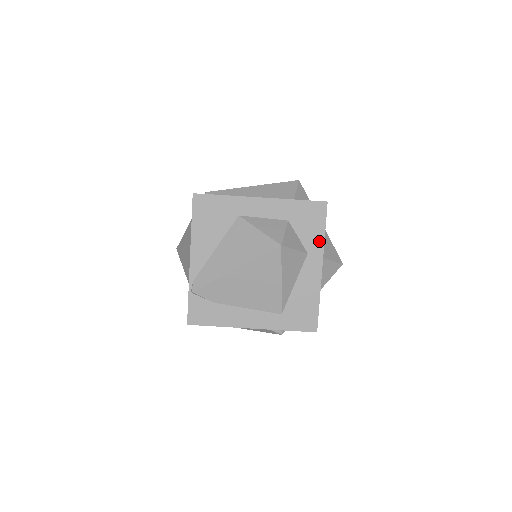
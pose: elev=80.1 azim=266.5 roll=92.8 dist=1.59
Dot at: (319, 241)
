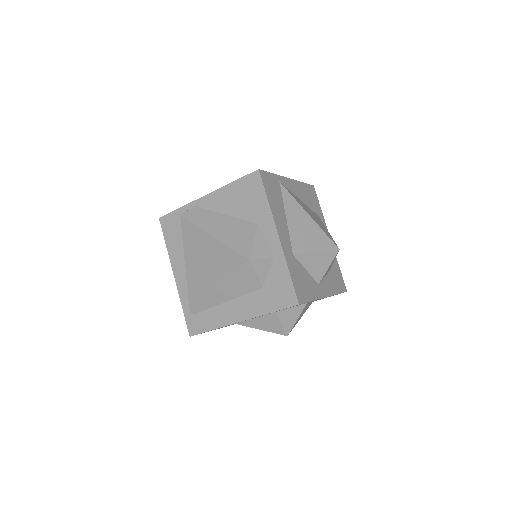
Dot at: occluded
